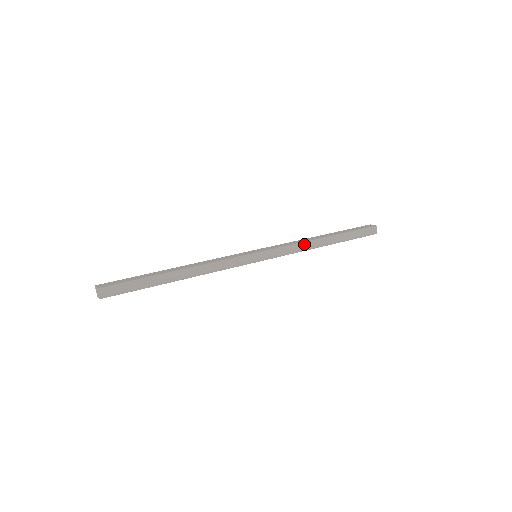
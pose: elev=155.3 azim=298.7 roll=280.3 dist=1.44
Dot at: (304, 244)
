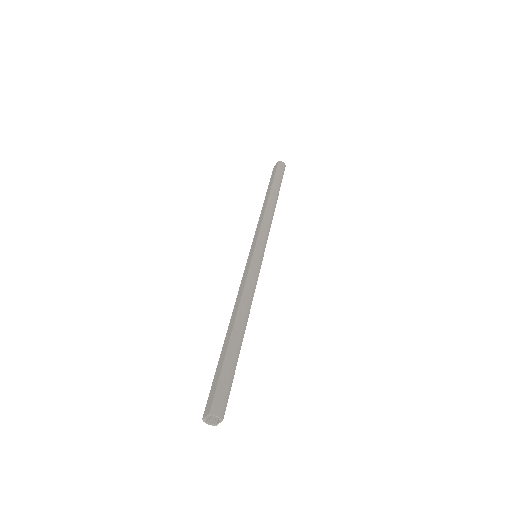
Dot at: (267, 213)
